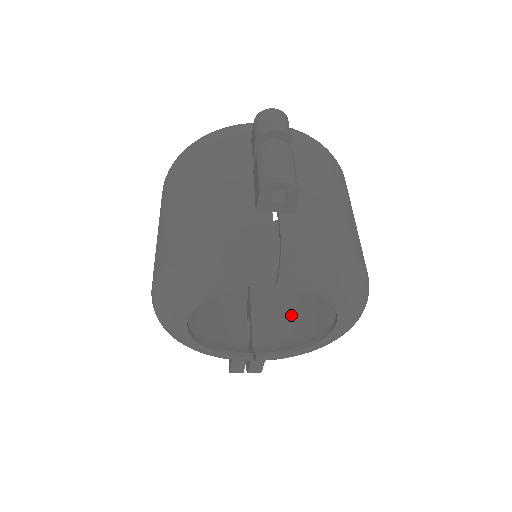
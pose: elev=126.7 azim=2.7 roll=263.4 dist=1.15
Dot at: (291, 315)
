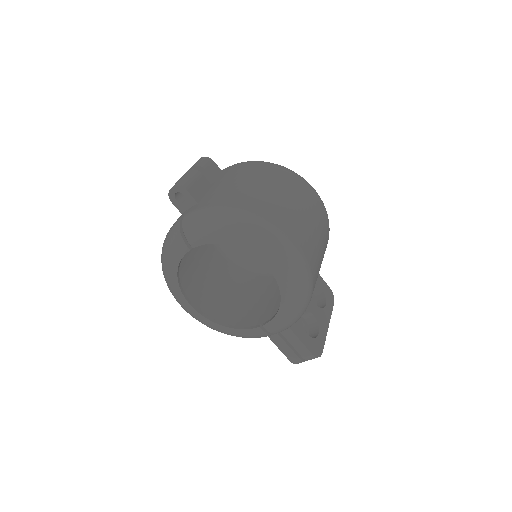
Dot at: occluded
